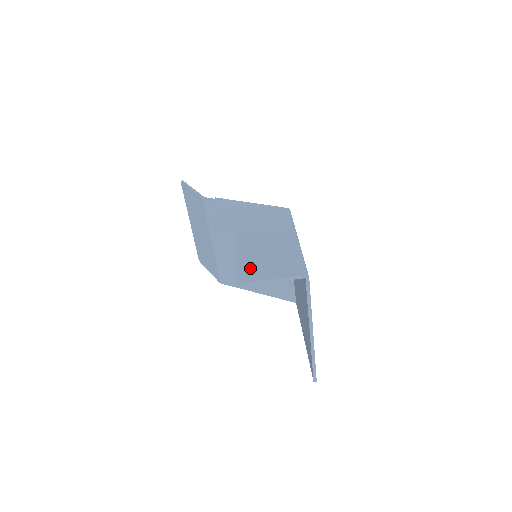
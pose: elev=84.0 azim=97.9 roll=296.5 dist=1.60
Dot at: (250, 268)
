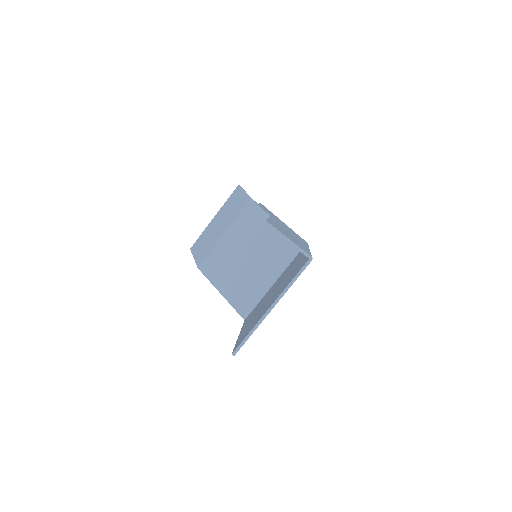
Dot at: (276, 226)
